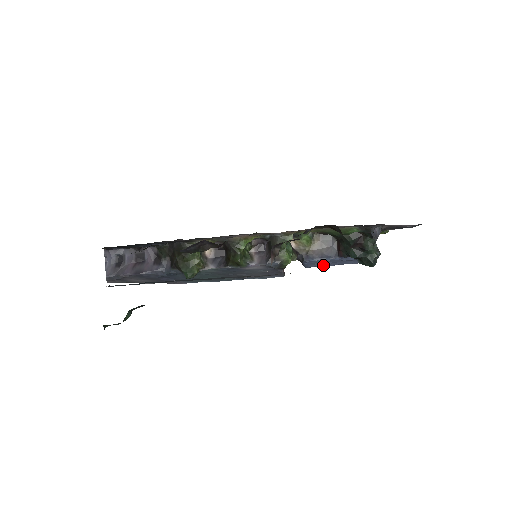
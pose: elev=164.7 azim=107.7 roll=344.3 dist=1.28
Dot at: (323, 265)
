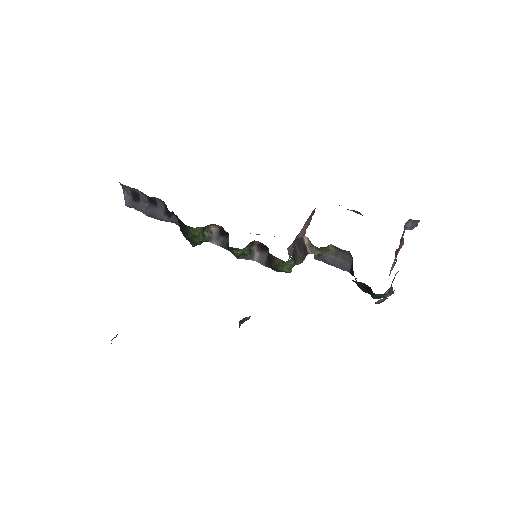
Dot at: occluded
